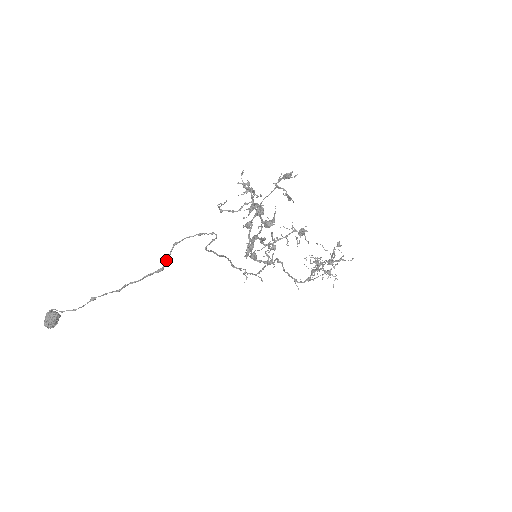
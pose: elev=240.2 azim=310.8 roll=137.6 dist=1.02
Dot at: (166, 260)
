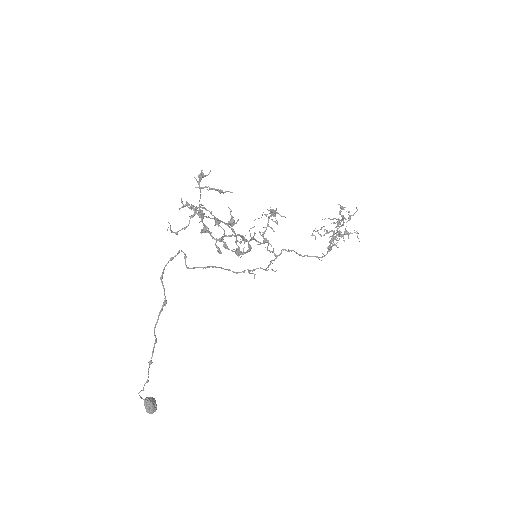
Dot at: (164, 294)
